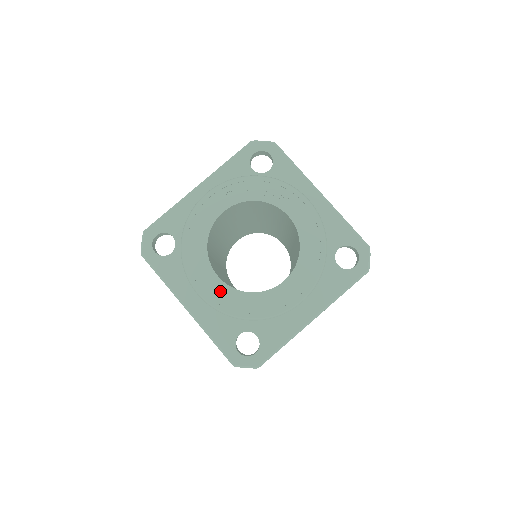
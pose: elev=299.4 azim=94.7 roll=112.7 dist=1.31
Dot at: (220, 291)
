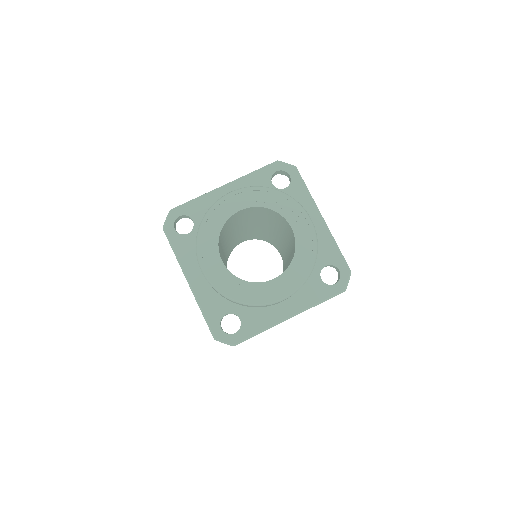
Dot at: (220, 273)
